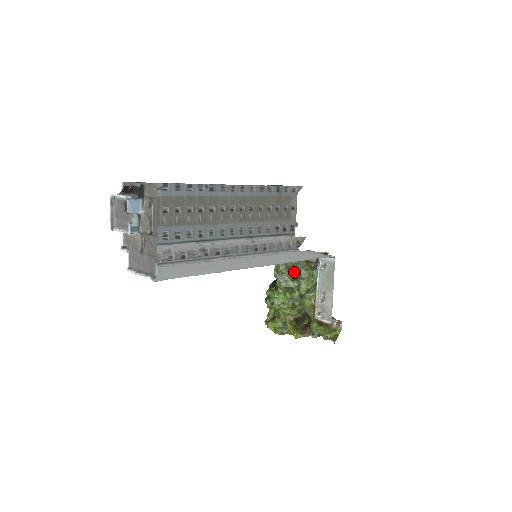
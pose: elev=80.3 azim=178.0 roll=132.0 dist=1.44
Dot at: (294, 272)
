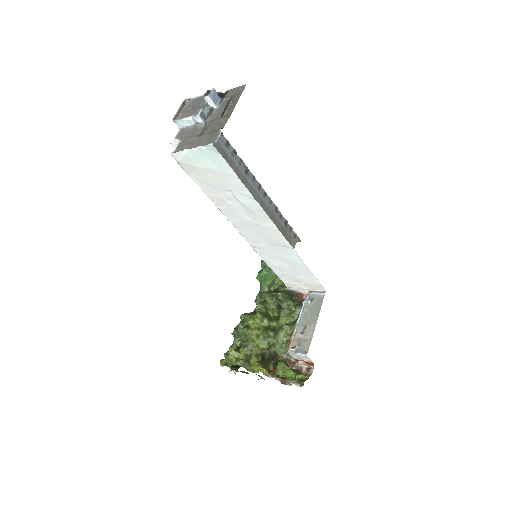
Dot at: (278, 301)
